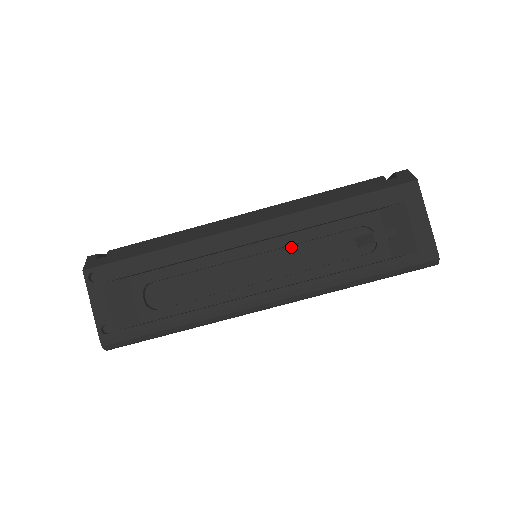
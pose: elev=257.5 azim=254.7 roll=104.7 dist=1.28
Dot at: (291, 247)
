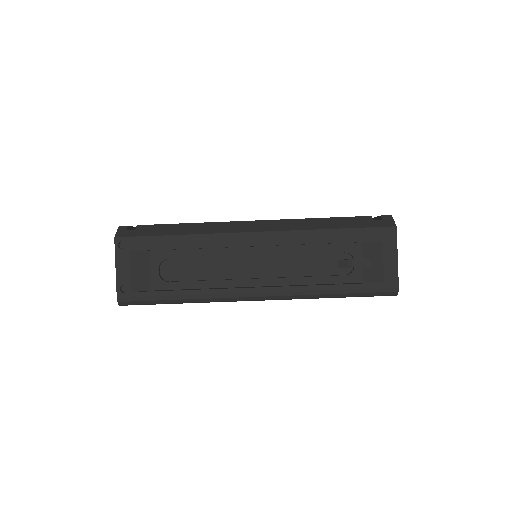
Dot at: (286, 256)
